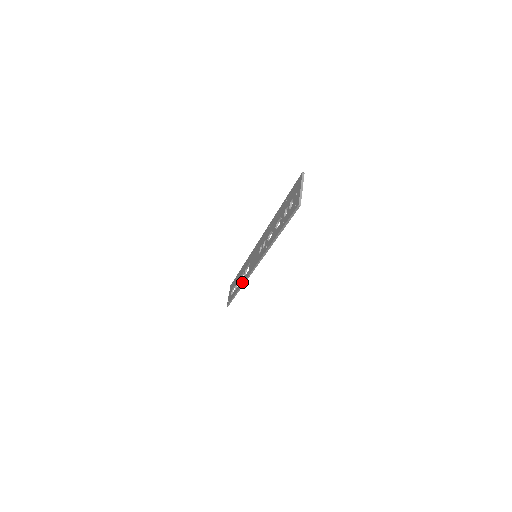
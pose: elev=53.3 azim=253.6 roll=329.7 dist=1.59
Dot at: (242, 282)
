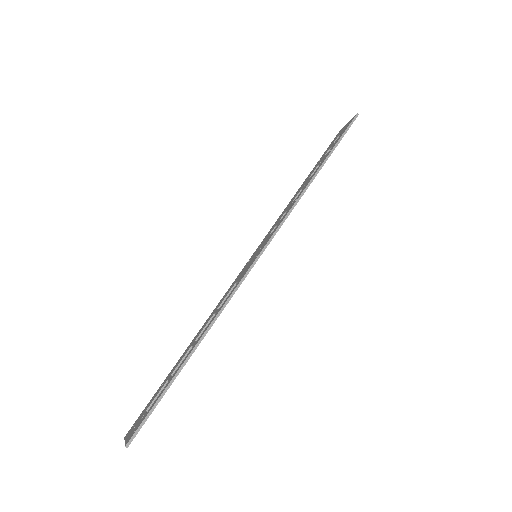
Dot at: (216, 313)
